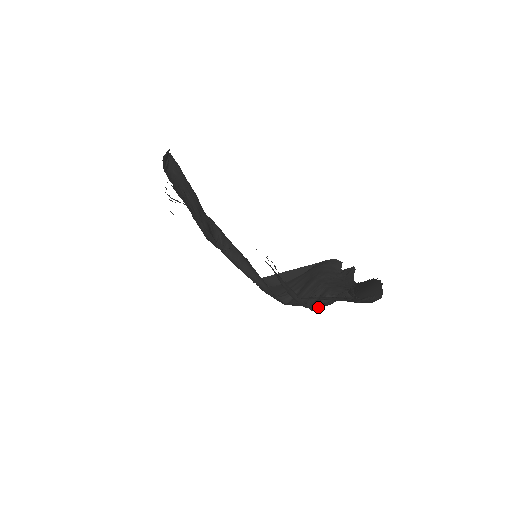
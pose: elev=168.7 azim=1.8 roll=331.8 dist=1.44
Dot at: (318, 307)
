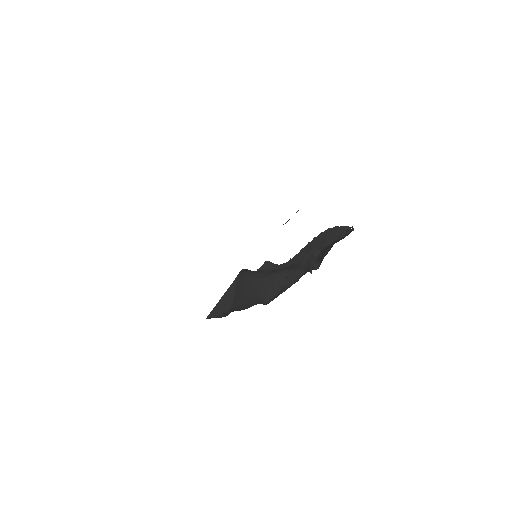
Dot at: (319, 264)
